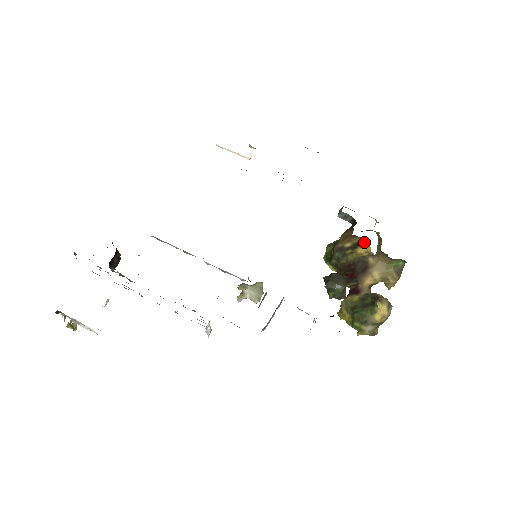
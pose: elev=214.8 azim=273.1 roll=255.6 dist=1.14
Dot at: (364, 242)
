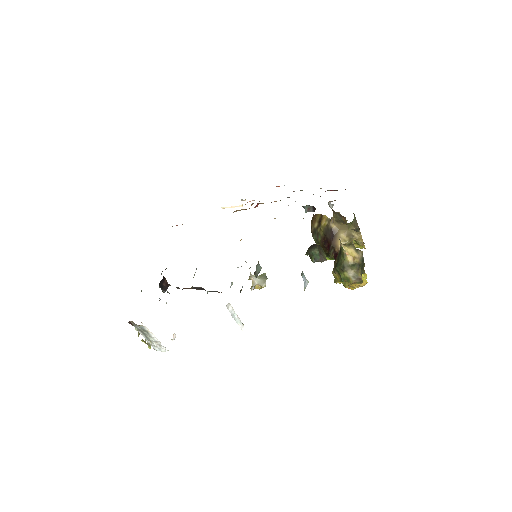
Dot at: (322, 215)
